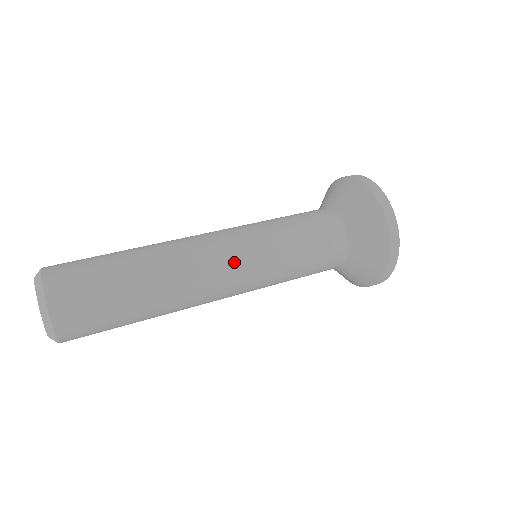
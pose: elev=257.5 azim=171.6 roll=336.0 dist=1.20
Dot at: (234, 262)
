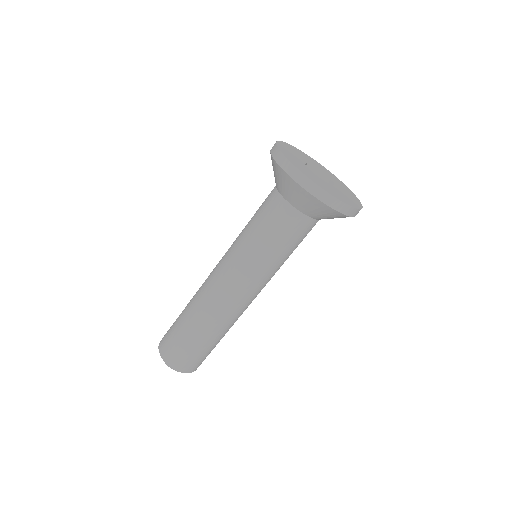
Dot at: (239, 289)
